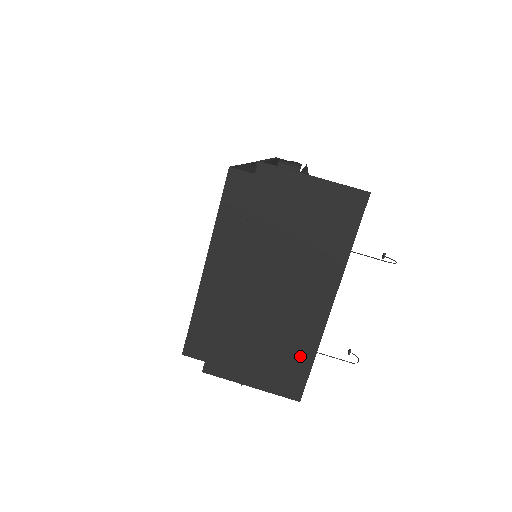
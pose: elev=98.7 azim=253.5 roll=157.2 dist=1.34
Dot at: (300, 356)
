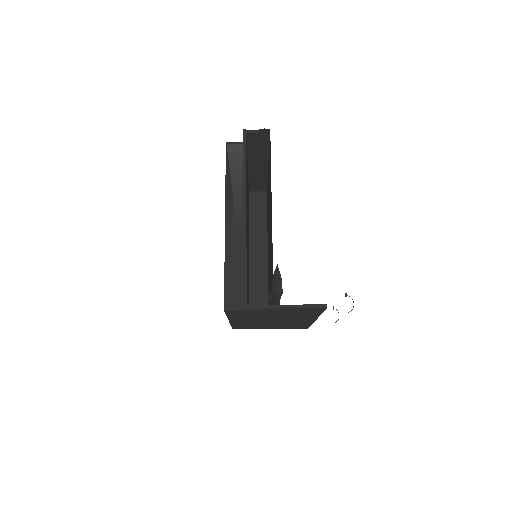
Dot at: (302, 325)
